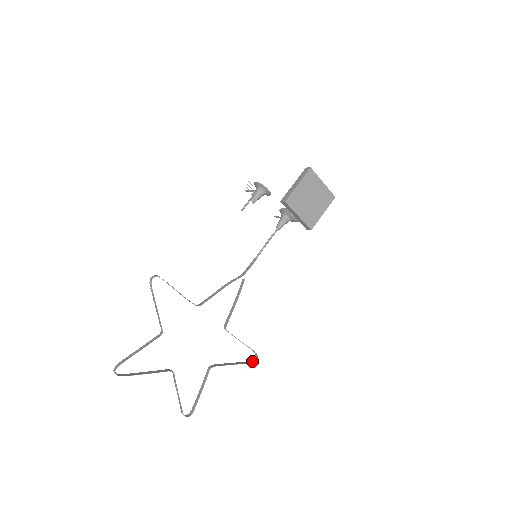
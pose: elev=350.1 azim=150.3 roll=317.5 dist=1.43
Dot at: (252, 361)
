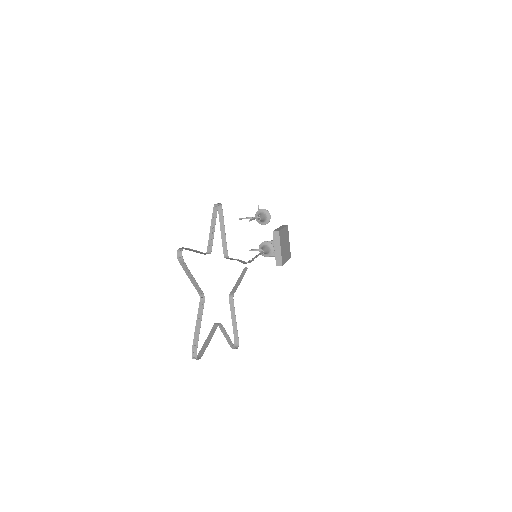
Dot at: (233, 348)
